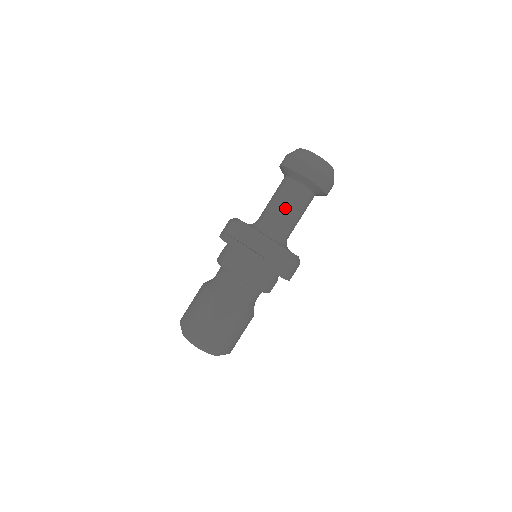
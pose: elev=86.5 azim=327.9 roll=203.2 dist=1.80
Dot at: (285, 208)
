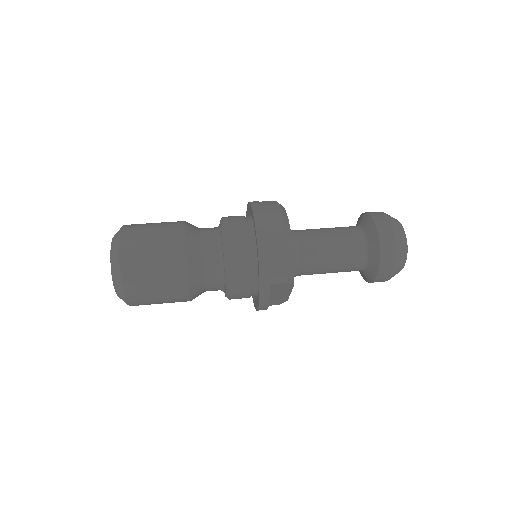
Dot at: occluded
